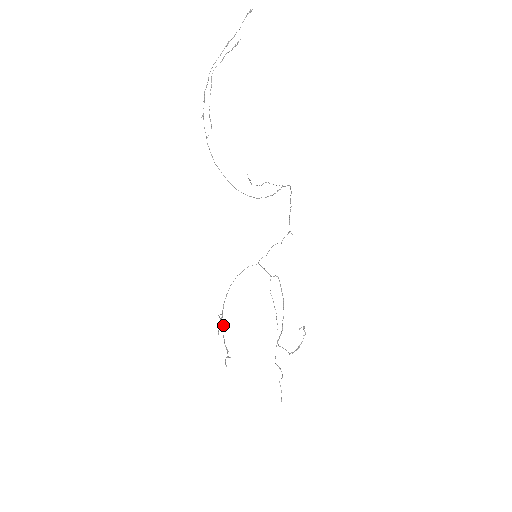
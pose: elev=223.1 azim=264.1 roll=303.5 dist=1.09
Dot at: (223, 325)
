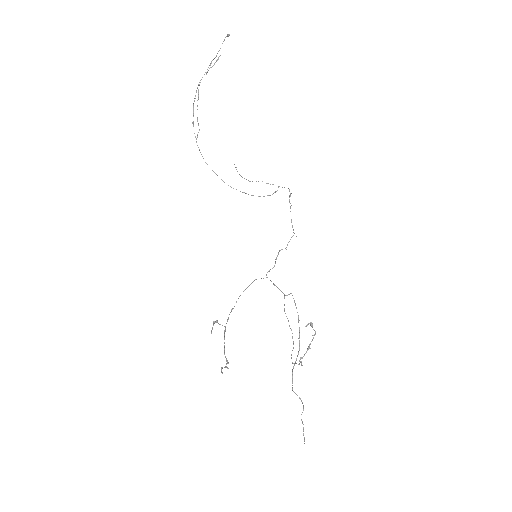
Dot at: (216, 321)
